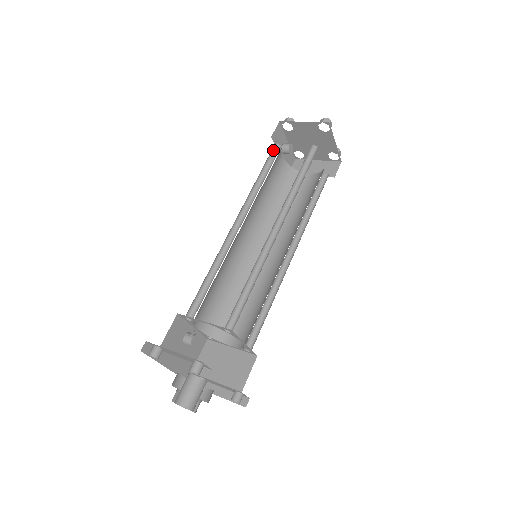
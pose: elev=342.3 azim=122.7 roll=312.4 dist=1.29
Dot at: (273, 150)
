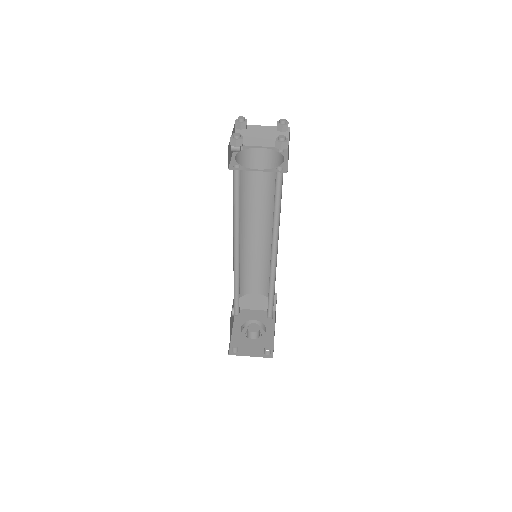
Dot at: (233, 175)
